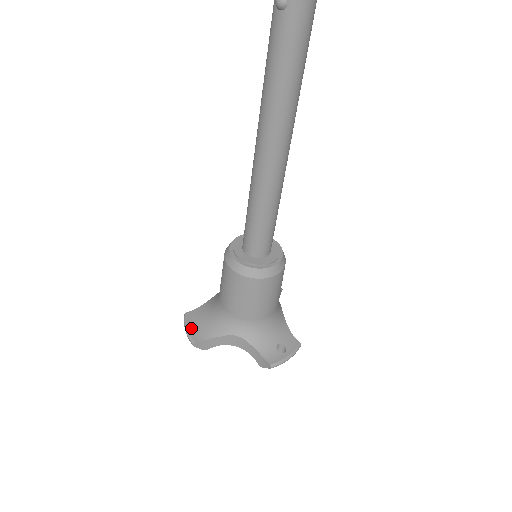
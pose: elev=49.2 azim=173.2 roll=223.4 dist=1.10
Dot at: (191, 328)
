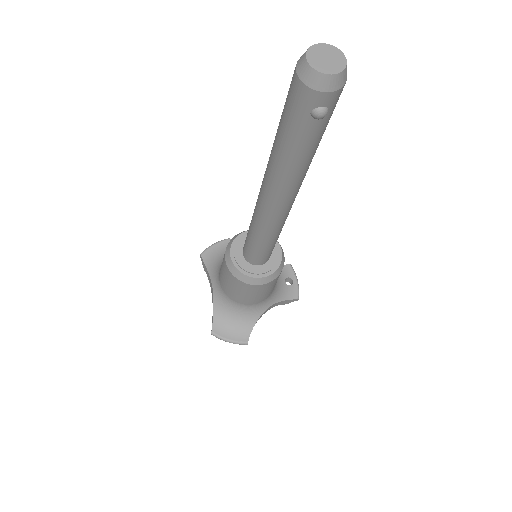
Dot at: (231, 337)
